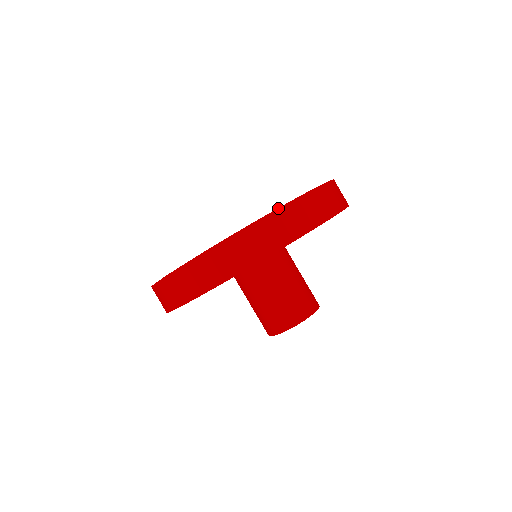
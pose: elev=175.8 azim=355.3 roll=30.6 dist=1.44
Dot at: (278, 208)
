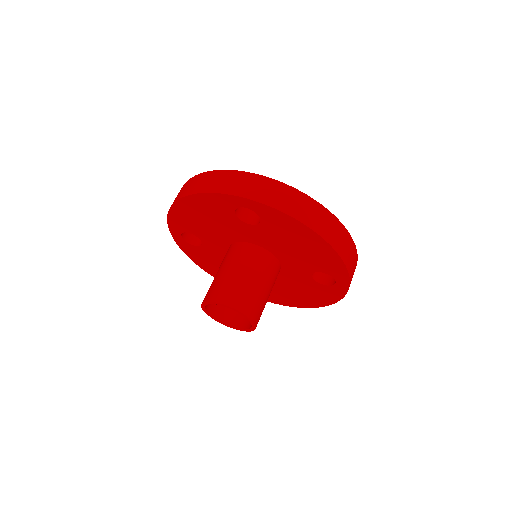
Dot at: (303, 193)
